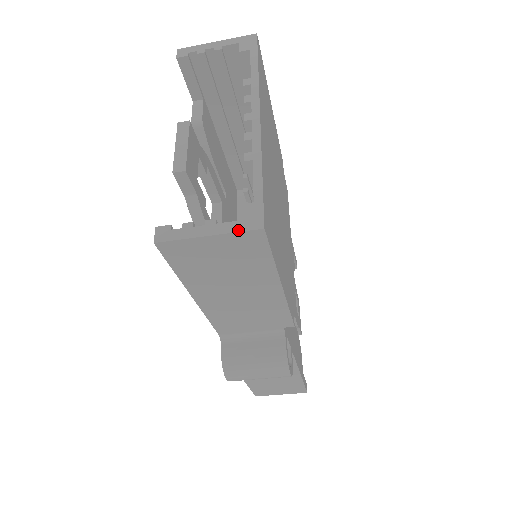
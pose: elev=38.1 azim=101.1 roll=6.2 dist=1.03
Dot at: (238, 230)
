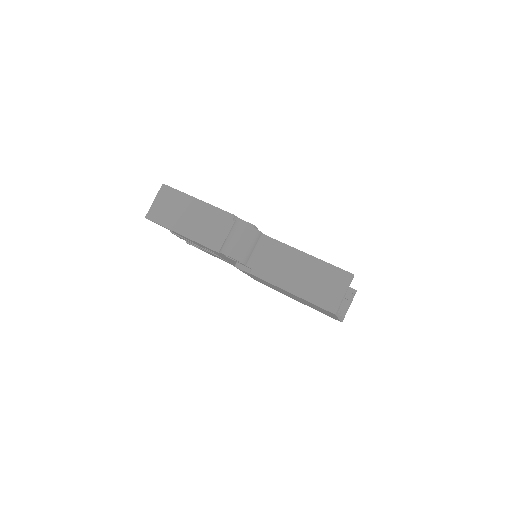
Dot at: (159, 191)
